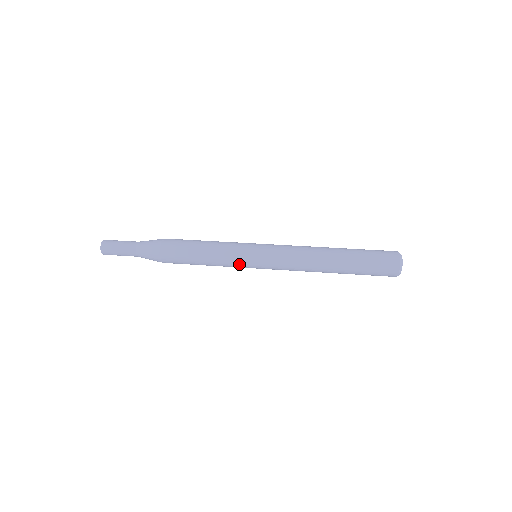
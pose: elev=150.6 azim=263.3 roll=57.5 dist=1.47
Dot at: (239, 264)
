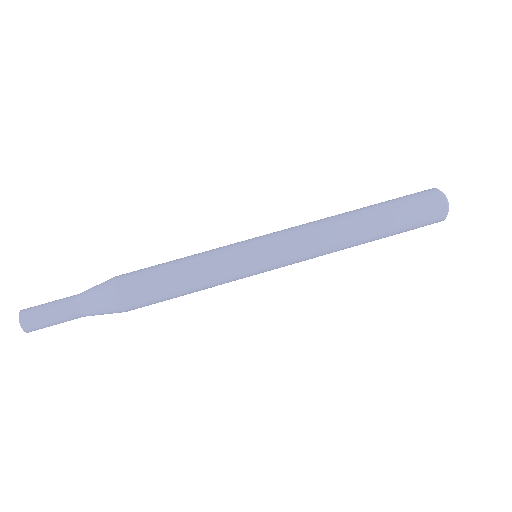
Dot at: occluded
